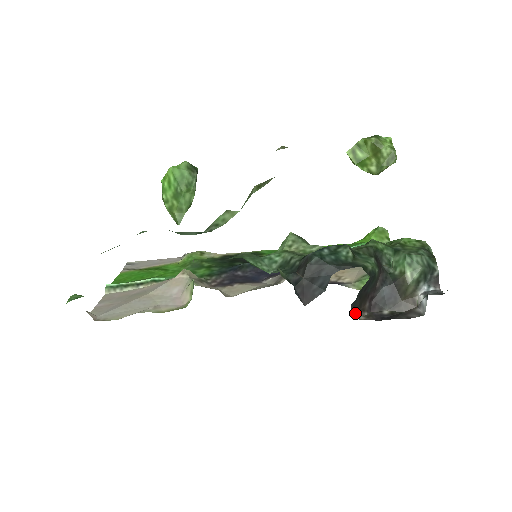
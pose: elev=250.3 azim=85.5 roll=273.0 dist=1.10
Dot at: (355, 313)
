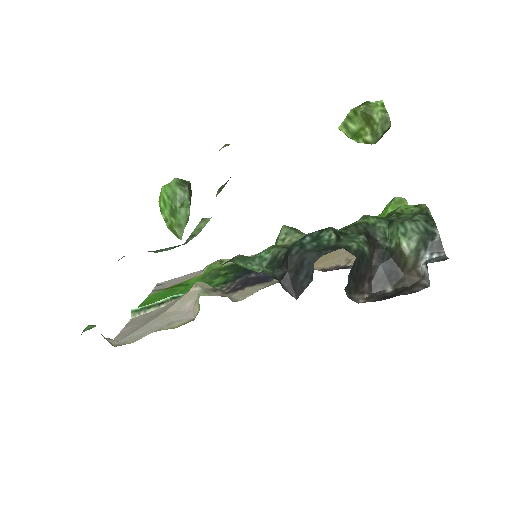
Dot at: (352, 297)
